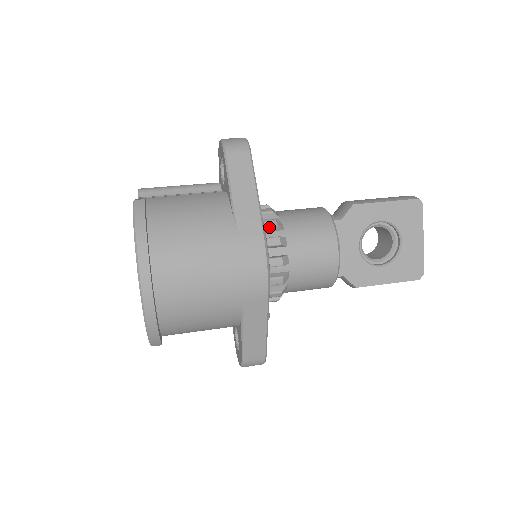
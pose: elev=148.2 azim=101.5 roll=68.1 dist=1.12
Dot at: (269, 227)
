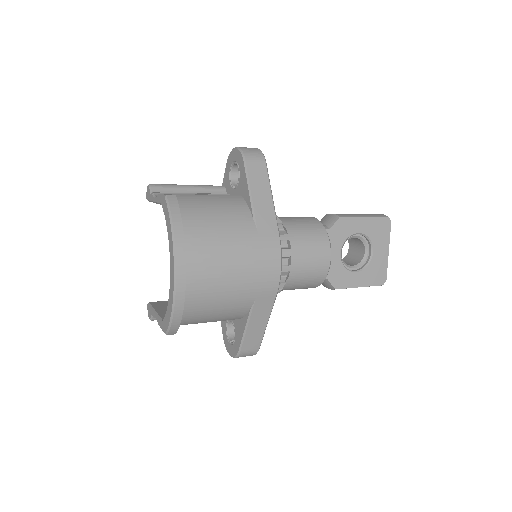
Dot at: occluded
